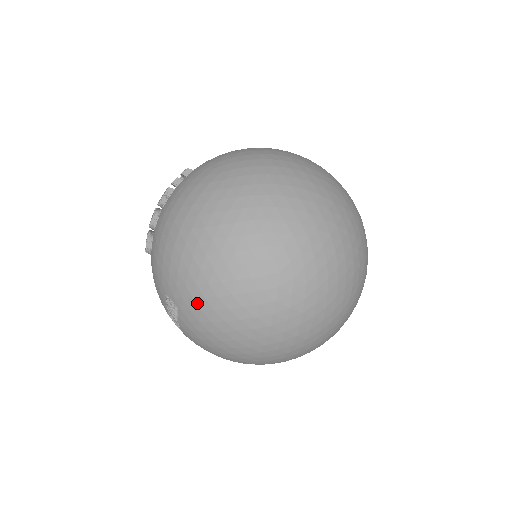
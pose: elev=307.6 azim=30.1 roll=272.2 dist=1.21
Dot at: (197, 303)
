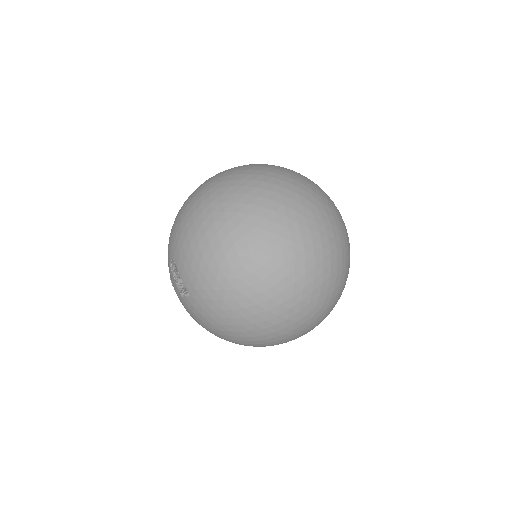
Dot at: (178, 233)
